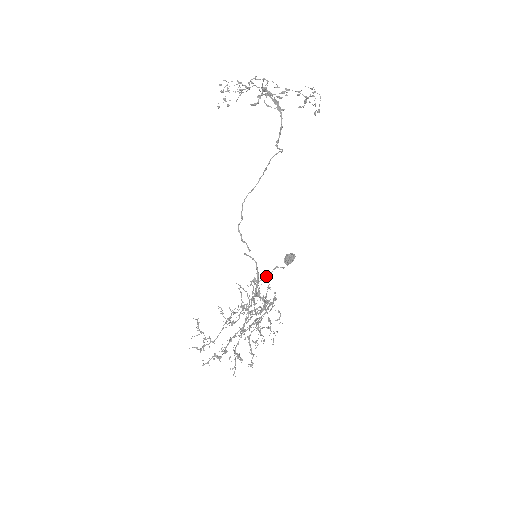
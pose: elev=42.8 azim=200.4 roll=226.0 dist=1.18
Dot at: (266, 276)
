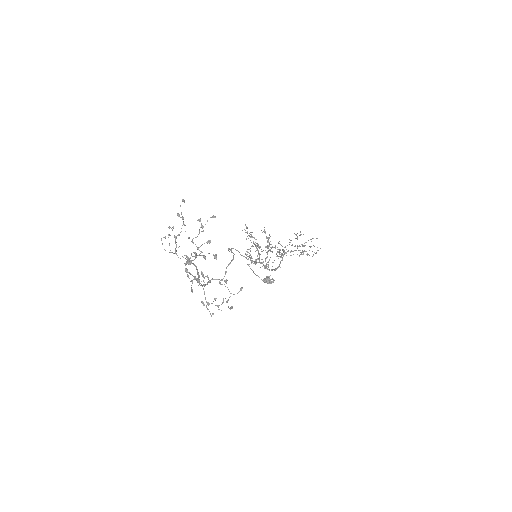
Dot at: (253, 271)
